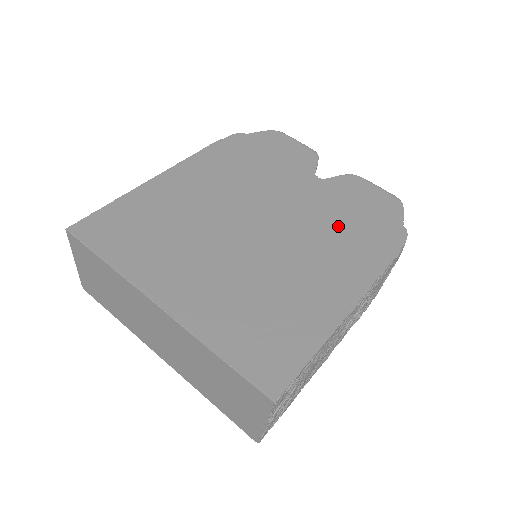
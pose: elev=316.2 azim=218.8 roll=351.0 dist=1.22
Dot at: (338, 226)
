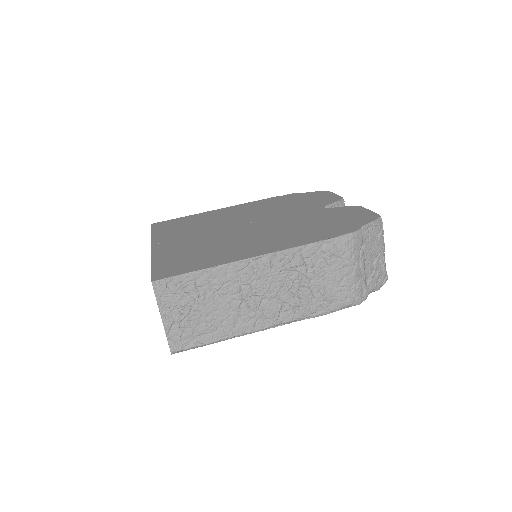
Dot at: (304, 226)
